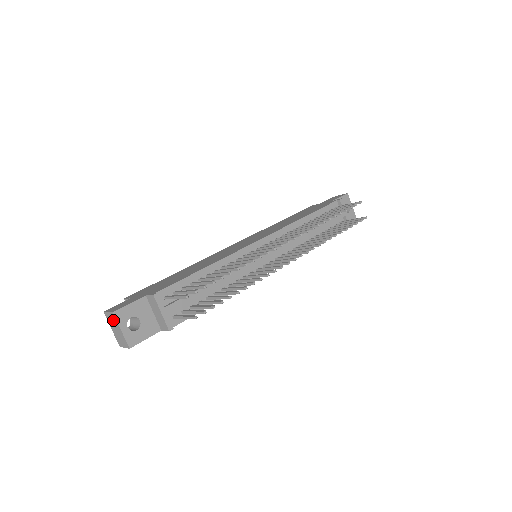
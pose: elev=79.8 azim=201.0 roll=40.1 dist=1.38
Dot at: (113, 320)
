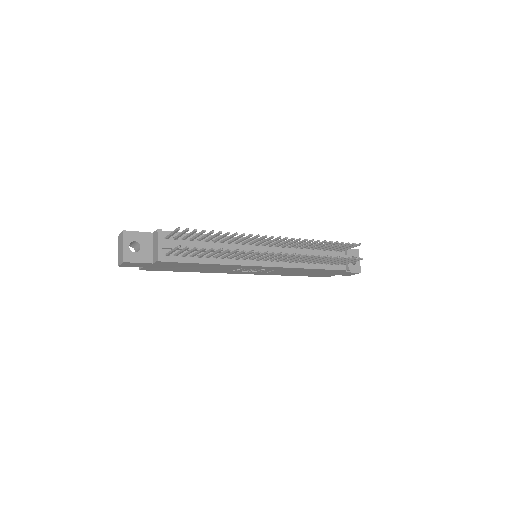
Dot at: (121, 239)
